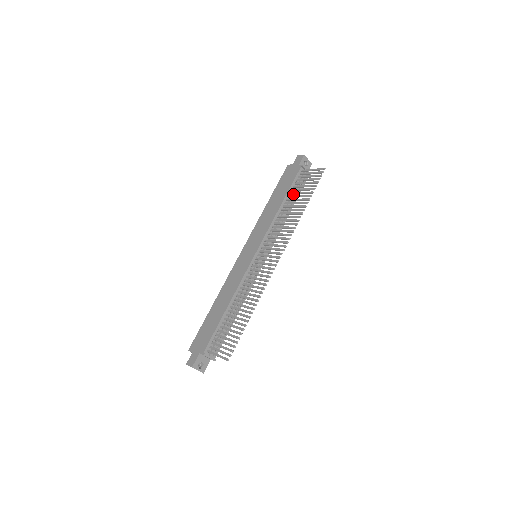
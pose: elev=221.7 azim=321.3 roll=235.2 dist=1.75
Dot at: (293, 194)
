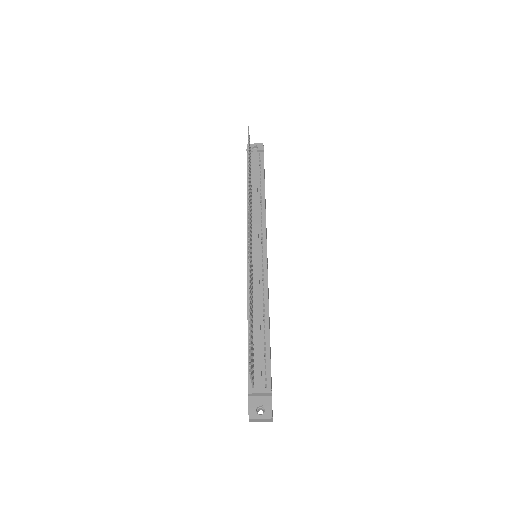
Dot at: (253, 177)
